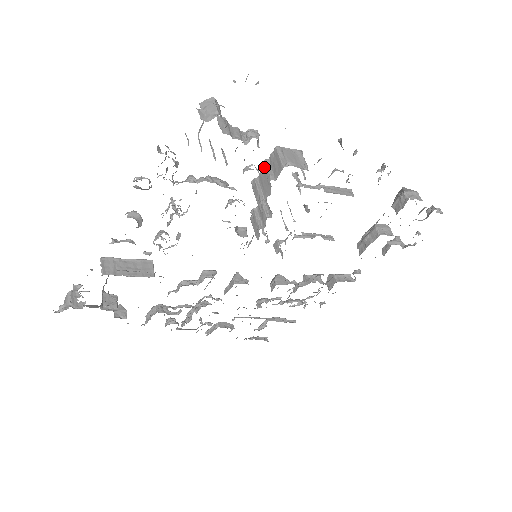
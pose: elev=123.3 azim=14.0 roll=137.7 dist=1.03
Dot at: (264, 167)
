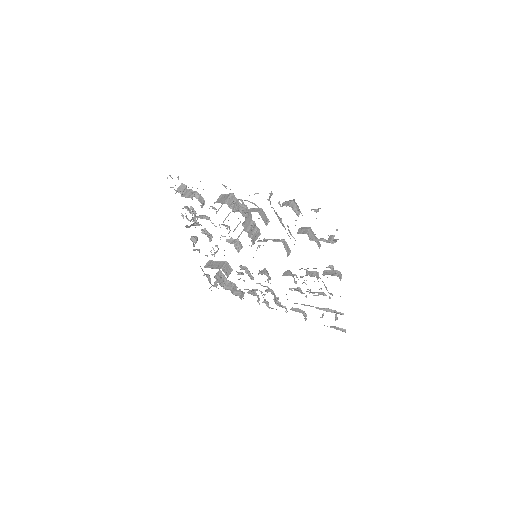
Dot at: occluded
